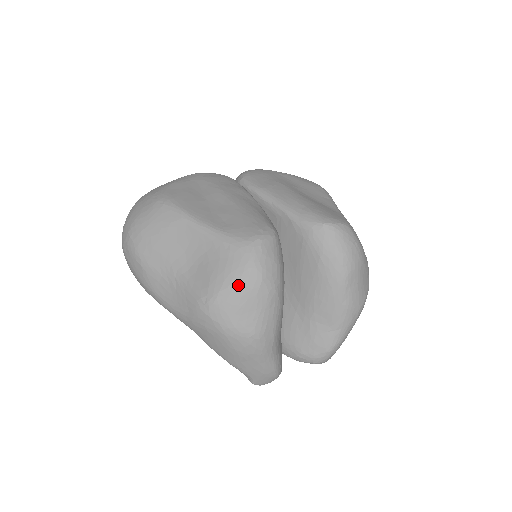
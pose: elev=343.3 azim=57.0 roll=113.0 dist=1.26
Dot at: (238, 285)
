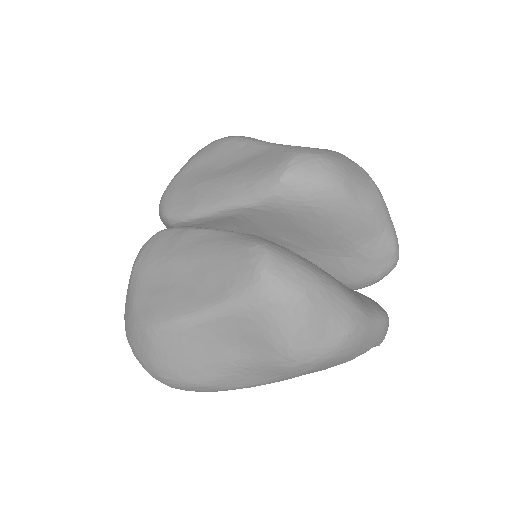
Dot at: (295, 322)
